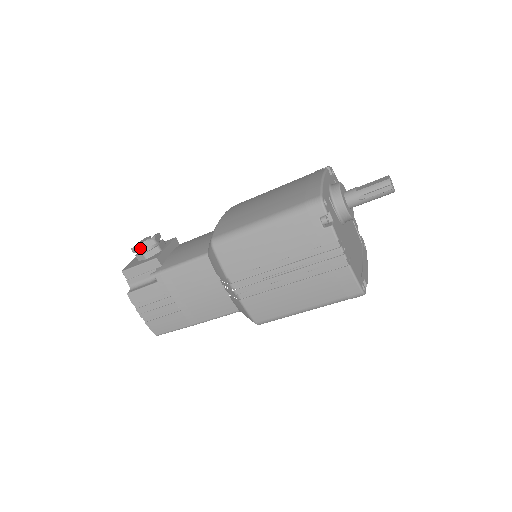
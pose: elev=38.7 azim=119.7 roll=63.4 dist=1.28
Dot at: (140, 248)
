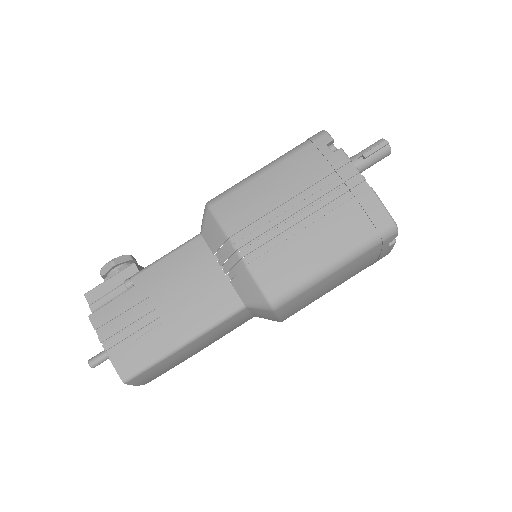
Dot at: (112, 262)
